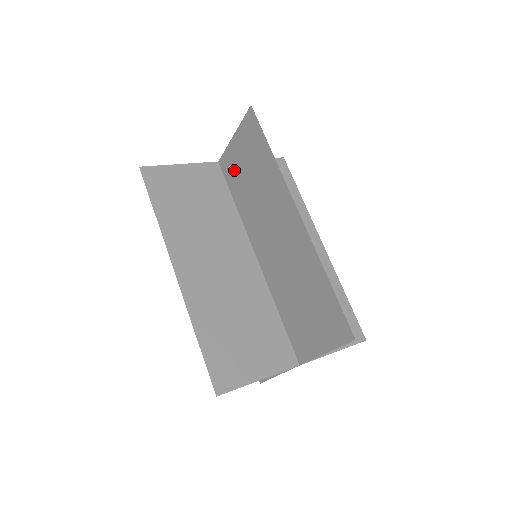
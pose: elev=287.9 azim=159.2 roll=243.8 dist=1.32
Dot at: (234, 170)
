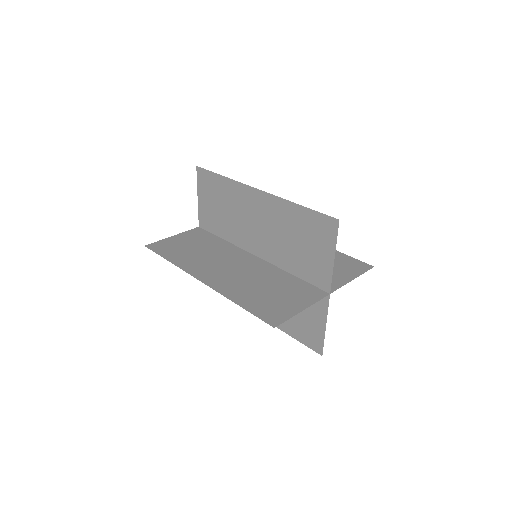
Dot at: (210, 218)
